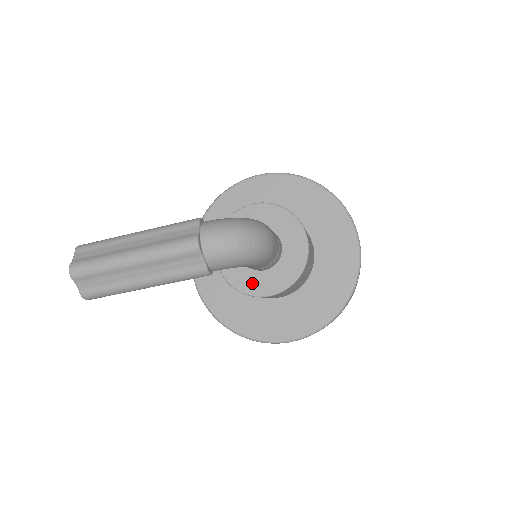
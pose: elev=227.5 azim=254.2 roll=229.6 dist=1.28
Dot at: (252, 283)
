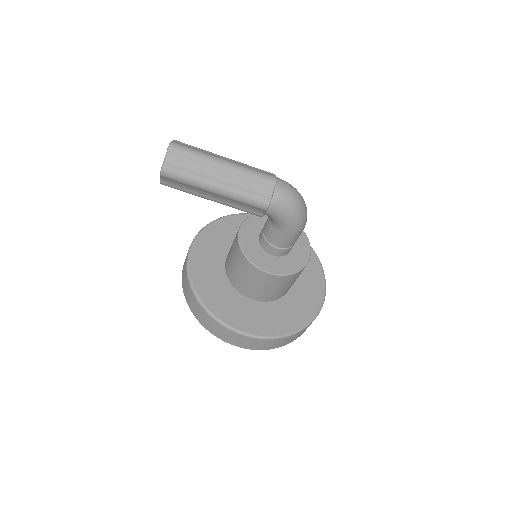
Dot at: (260, 258)
